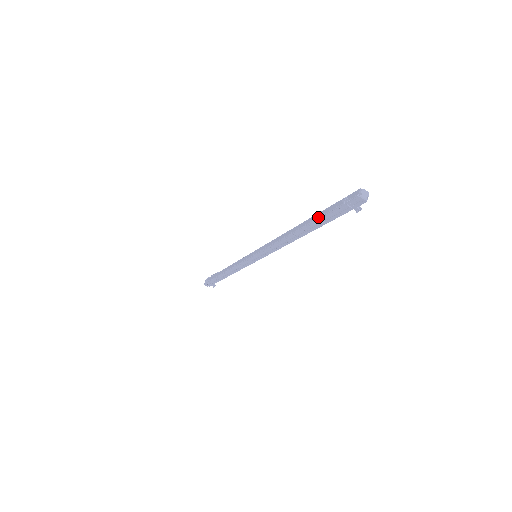
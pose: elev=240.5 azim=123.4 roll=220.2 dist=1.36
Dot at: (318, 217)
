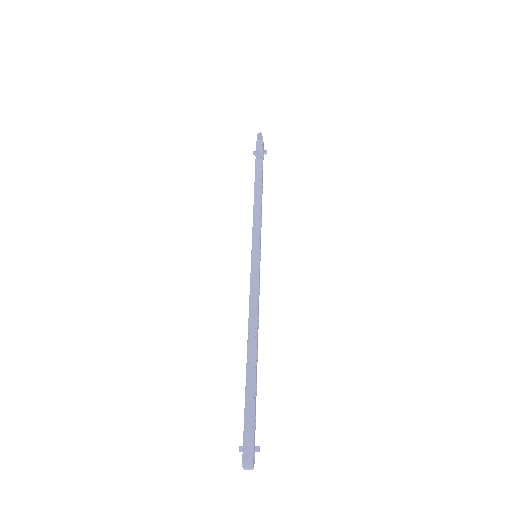
Dot at: (245, 394)
